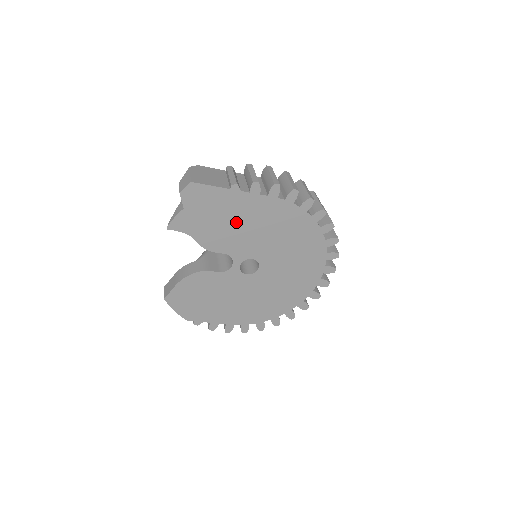
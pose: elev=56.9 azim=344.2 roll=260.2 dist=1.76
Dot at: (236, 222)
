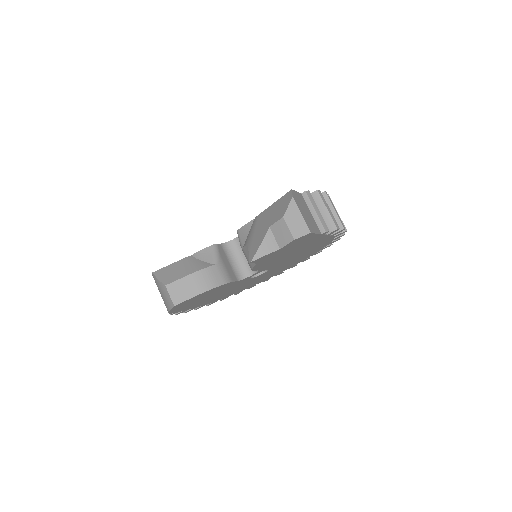
Dot at: (293, 252)
